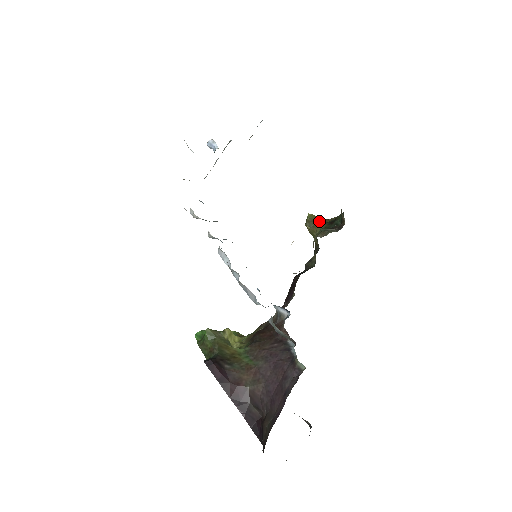
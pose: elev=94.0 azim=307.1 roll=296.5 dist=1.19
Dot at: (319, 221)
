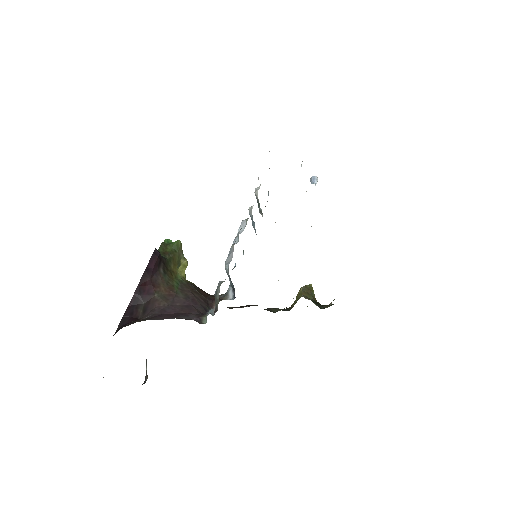
Dot at: (312, 295)
